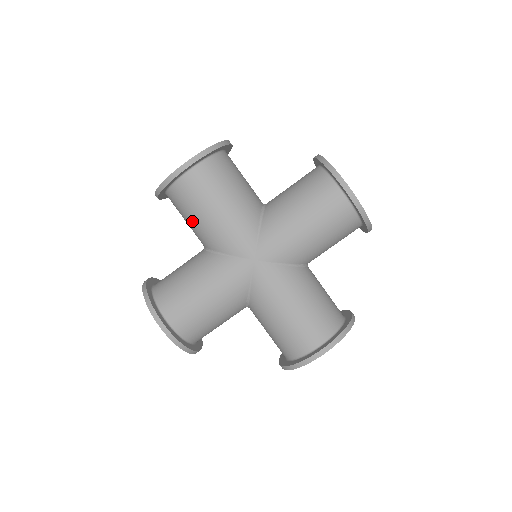
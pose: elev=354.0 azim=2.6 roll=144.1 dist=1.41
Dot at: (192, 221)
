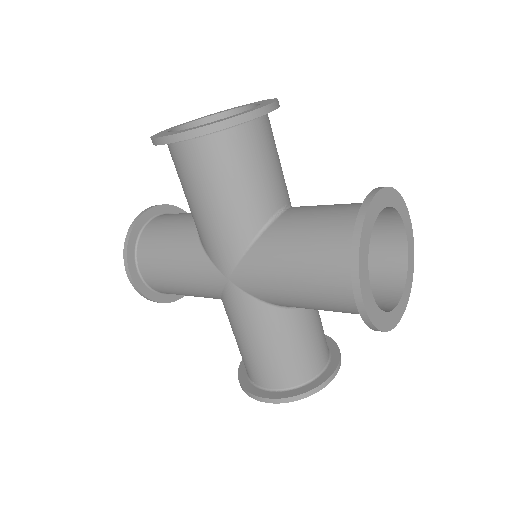
Dot at: occluded
